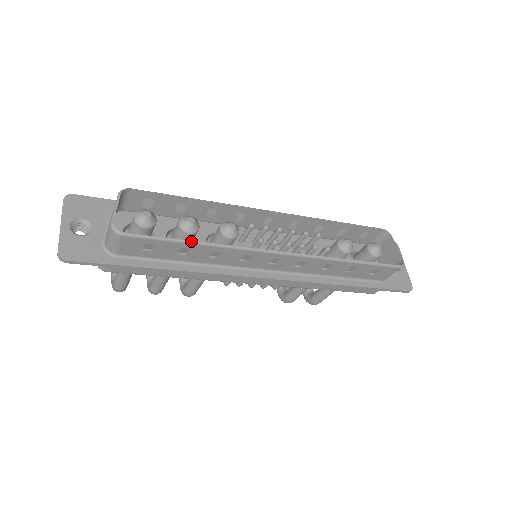
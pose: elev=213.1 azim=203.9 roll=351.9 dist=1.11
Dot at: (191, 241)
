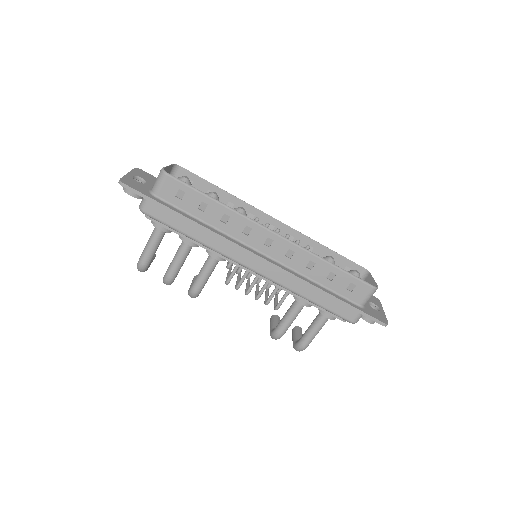
Dot at: (211, 197)
